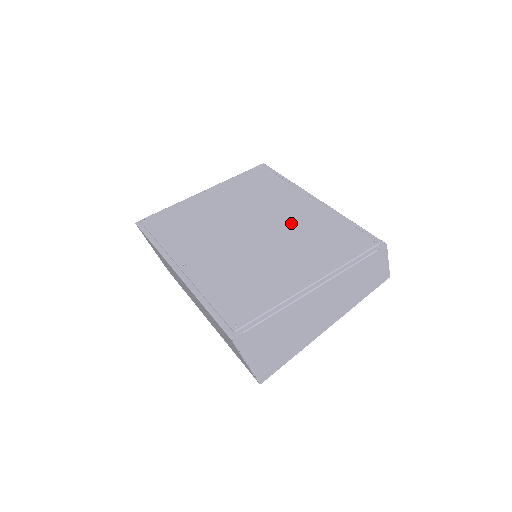
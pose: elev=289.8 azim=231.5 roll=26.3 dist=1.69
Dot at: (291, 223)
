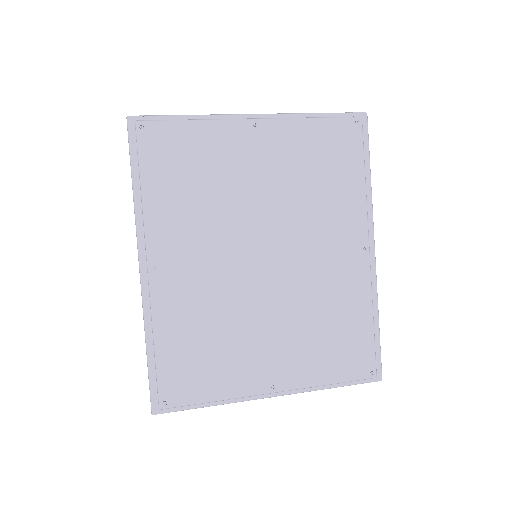
Dot at: (316, 279)
